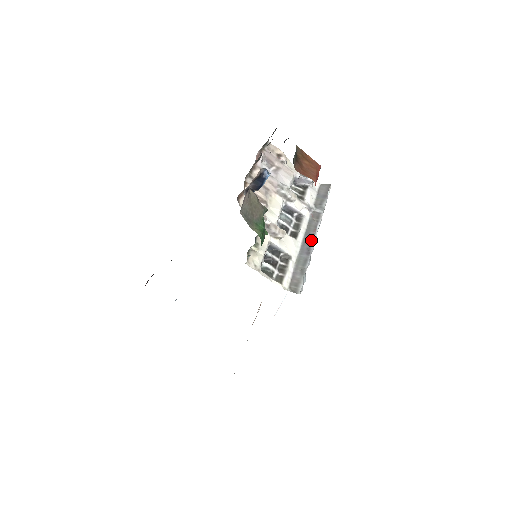
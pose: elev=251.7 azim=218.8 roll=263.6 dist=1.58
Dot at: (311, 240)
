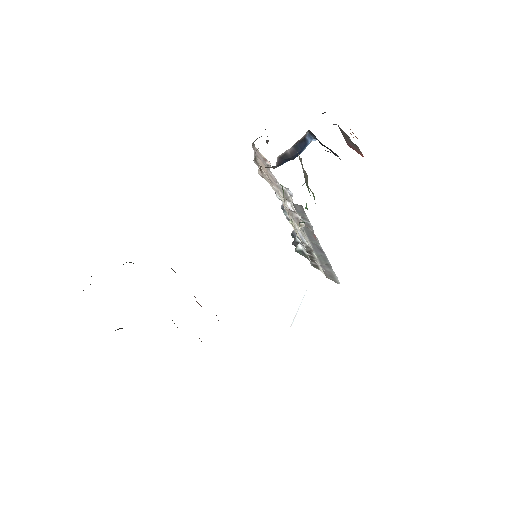
Dot at: (317, 242)
